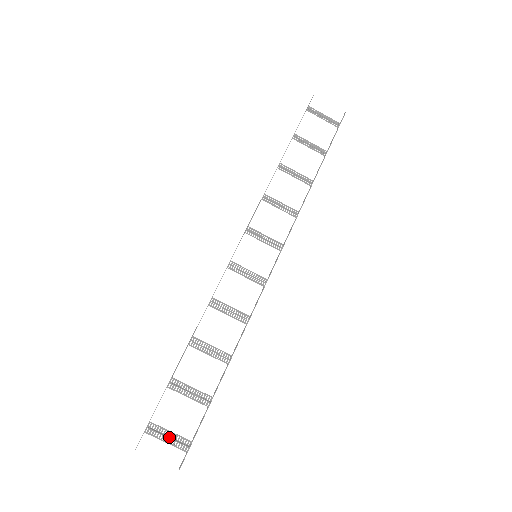
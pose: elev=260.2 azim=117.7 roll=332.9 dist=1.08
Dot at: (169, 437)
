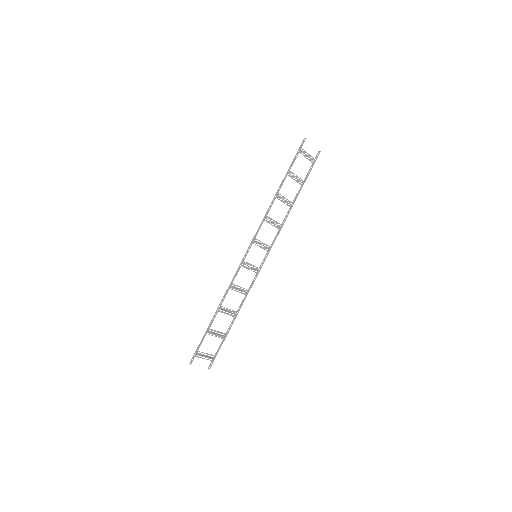
Dot at: (206, 356)
